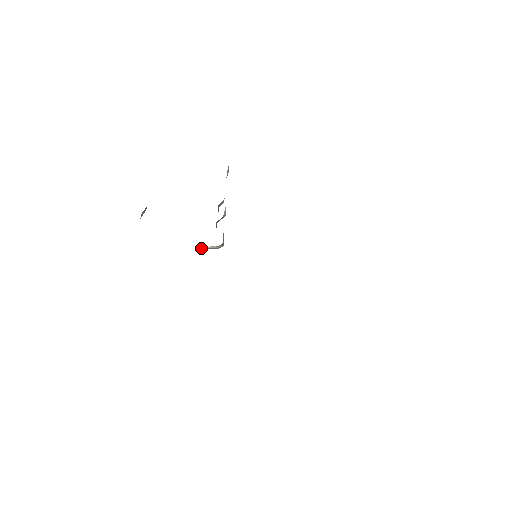
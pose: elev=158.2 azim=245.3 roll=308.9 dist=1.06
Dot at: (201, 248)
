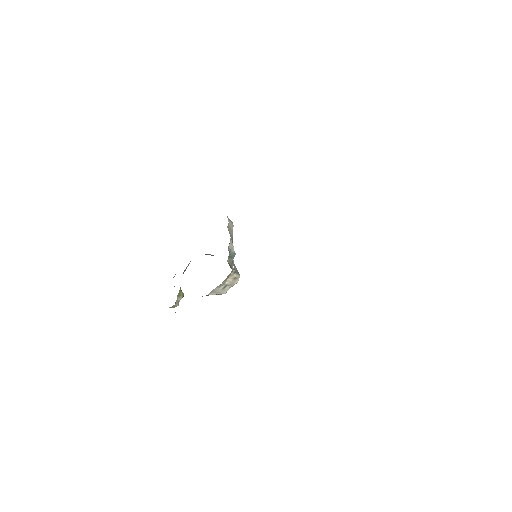
Dot at: (222, 290)
